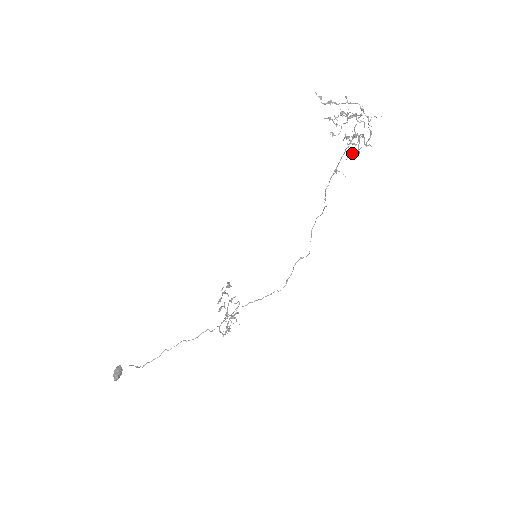
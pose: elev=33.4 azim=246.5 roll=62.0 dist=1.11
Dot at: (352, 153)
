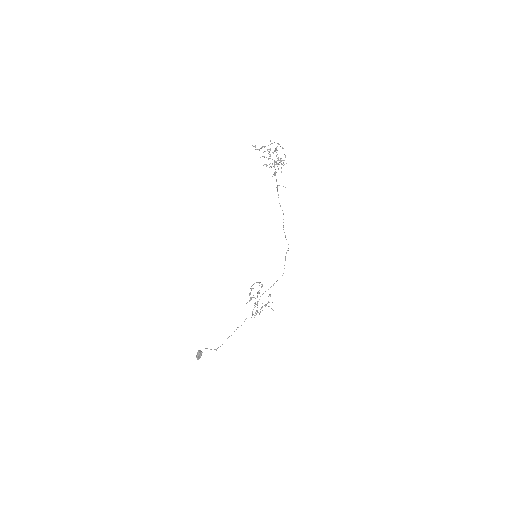
Dot at: (275, 172)
